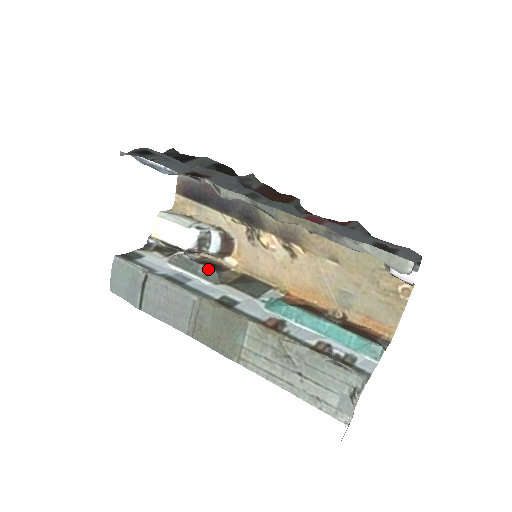
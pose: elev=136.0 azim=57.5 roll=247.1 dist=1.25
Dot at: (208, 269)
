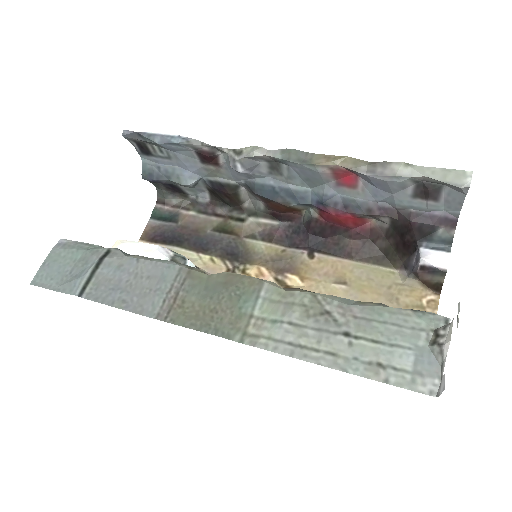
Dot at: occluded
